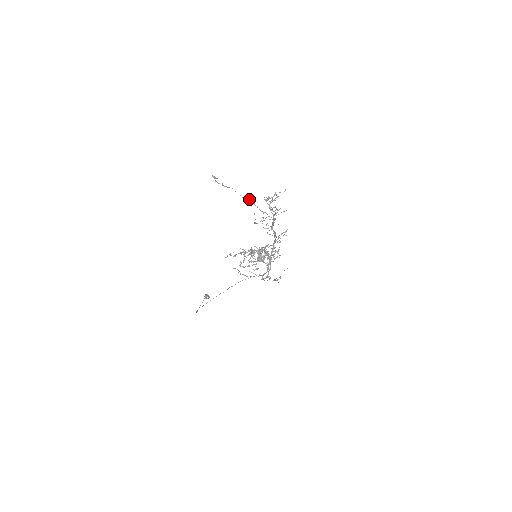
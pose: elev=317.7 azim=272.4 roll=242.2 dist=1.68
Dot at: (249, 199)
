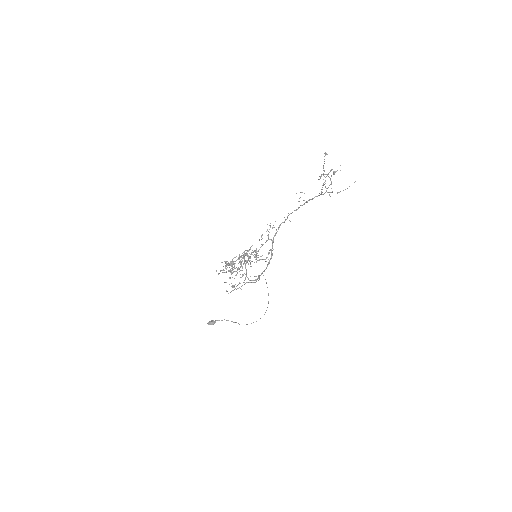
Dot at: (328, 174)
